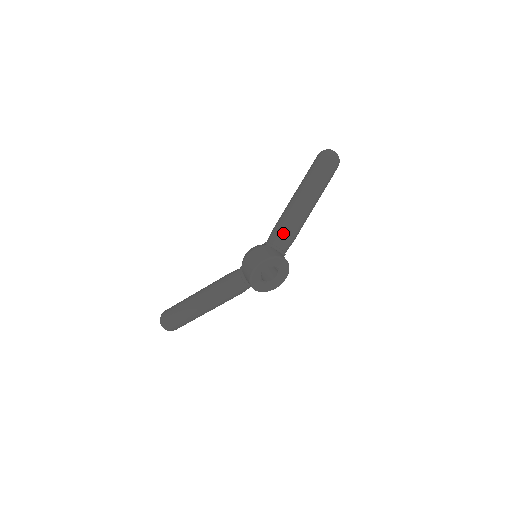
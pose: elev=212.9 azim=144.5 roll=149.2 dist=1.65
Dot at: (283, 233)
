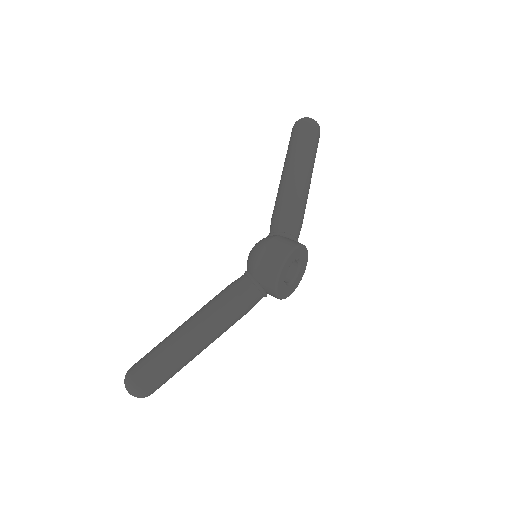
Dot at: (293, 216)
